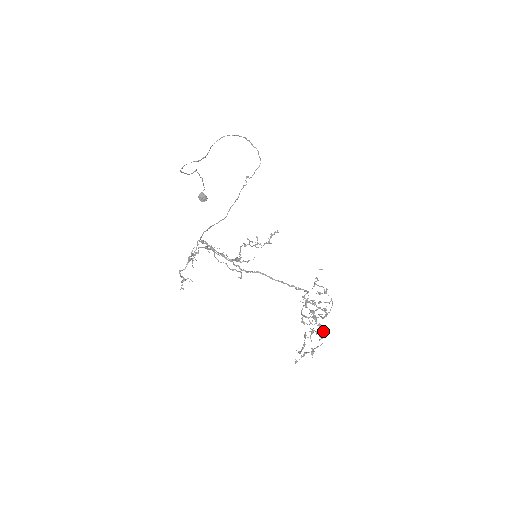
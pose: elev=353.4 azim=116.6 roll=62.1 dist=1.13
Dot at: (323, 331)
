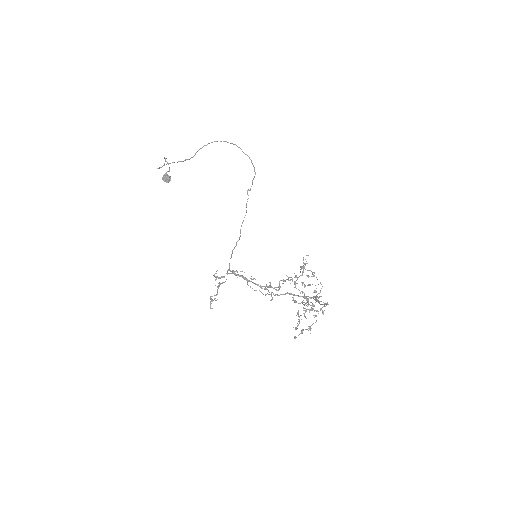
Dot at: (316, 310)
